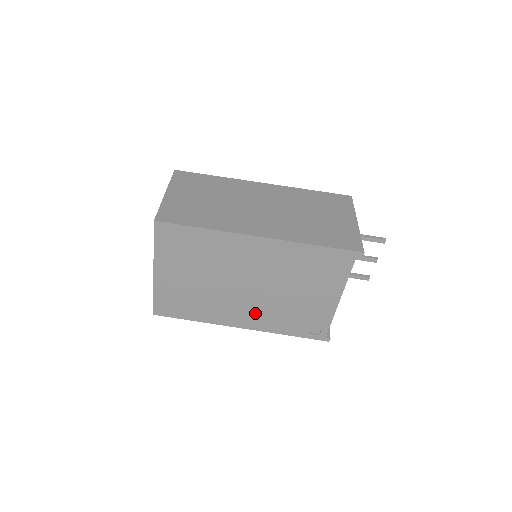
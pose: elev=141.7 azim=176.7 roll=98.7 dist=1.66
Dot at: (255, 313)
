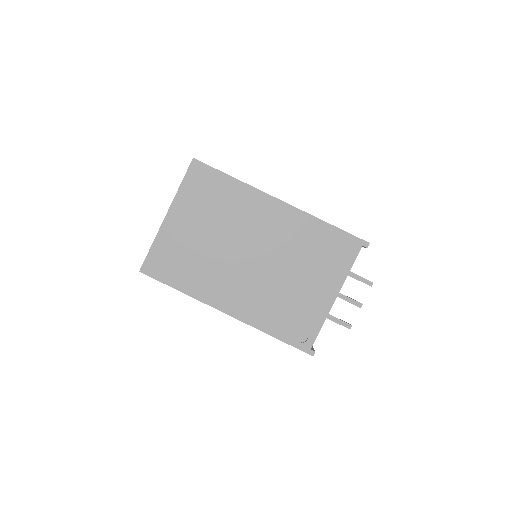
Dot at: (248, 295)
